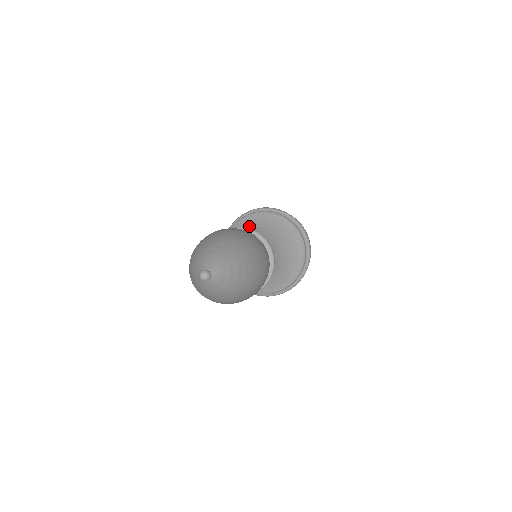
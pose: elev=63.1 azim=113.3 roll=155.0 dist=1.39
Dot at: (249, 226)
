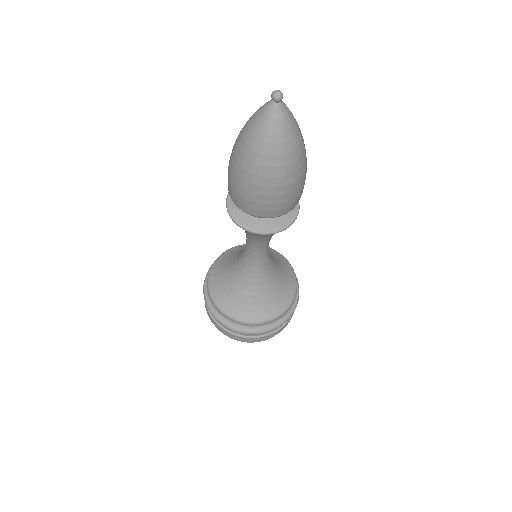
Dot at: occluded
